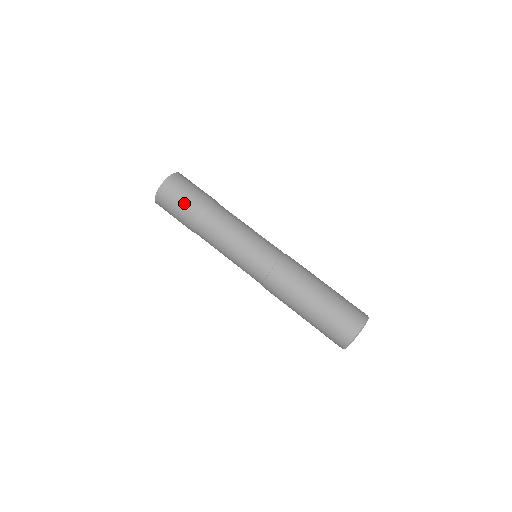
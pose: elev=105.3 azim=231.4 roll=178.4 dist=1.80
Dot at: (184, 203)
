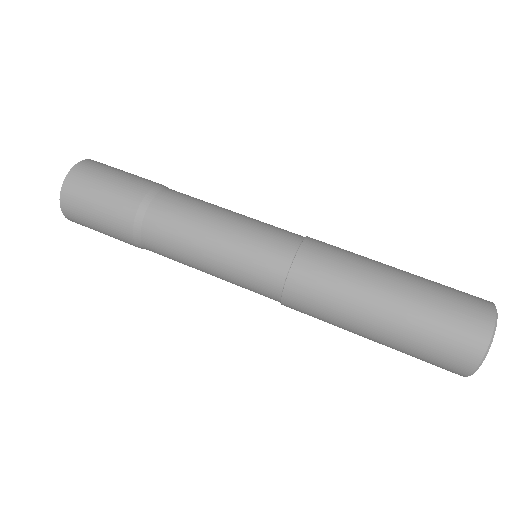
Dot at: (117, 185)
